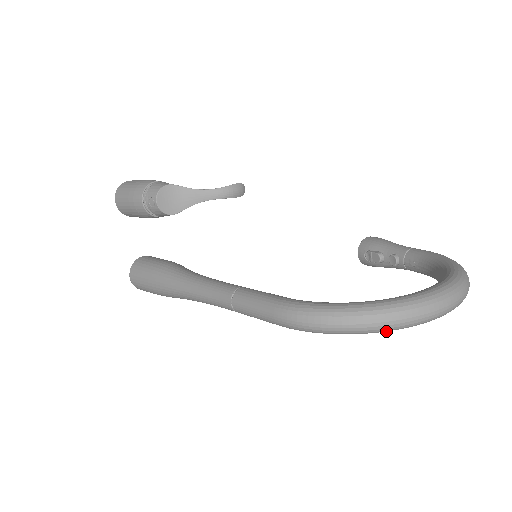
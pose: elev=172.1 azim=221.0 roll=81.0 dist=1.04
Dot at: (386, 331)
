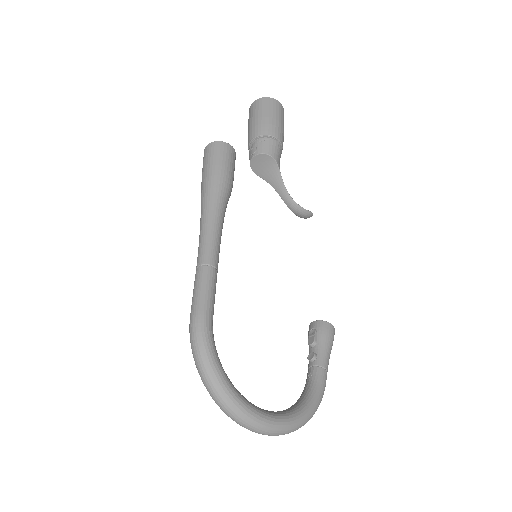
Dot at: occluded
